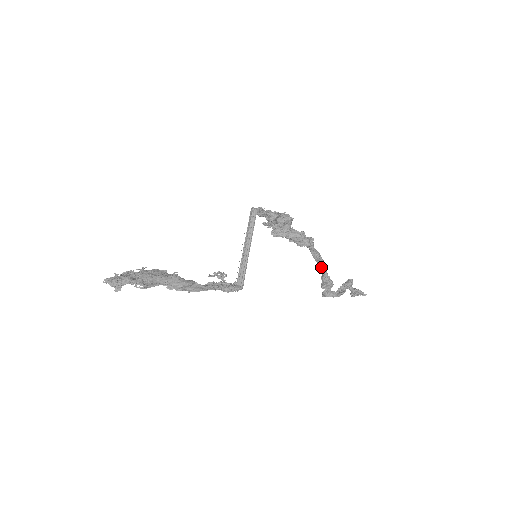
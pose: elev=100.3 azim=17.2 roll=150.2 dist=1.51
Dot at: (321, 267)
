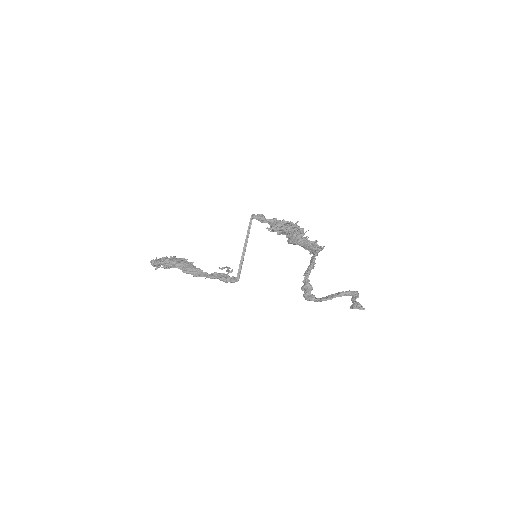
Dot at: occluded
